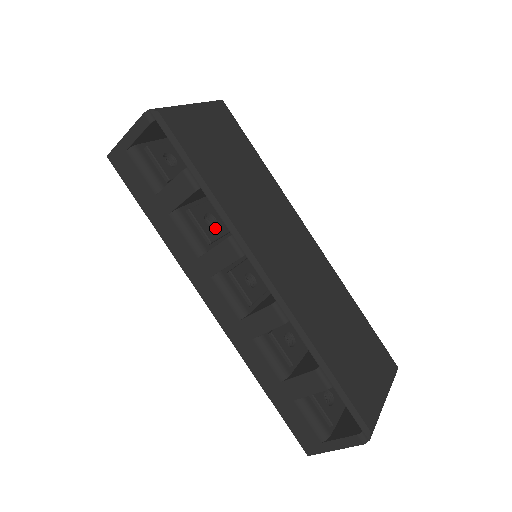
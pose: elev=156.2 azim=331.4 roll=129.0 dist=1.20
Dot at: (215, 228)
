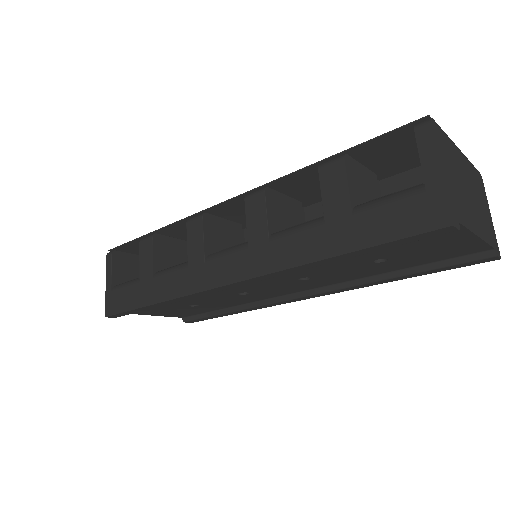
Dot at: occluded
